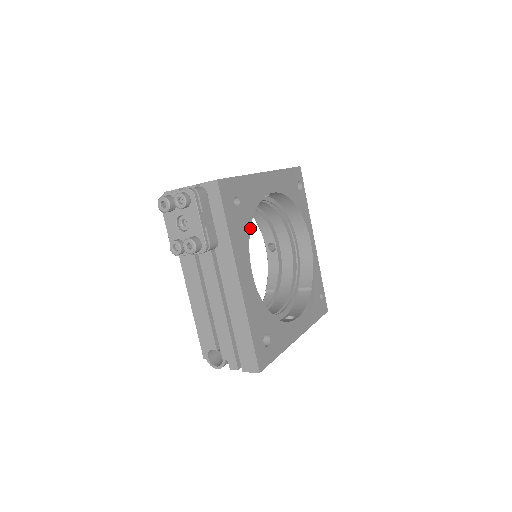
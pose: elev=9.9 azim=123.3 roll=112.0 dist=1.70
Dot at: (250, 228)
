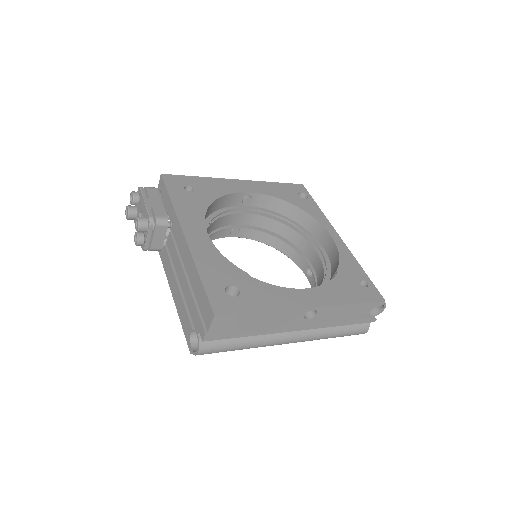
Dot at: (208, 207)
